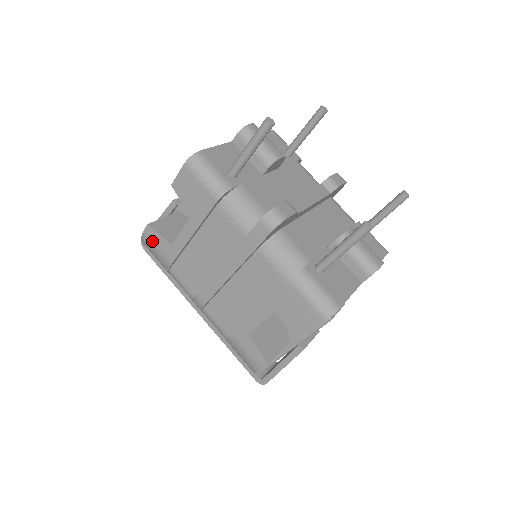
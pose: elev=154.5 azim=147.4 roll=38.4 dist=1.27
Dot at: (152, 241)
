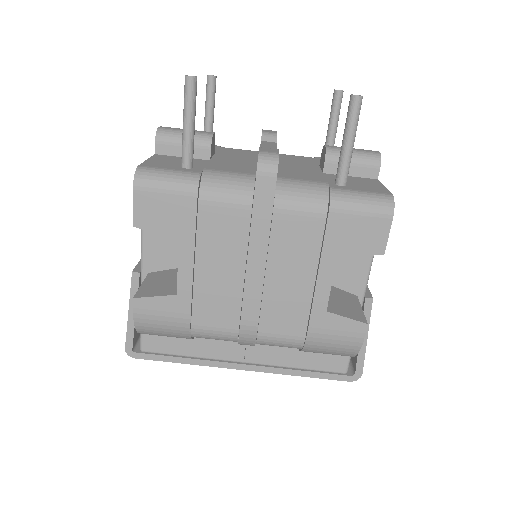
Dot at: (151, 313)
